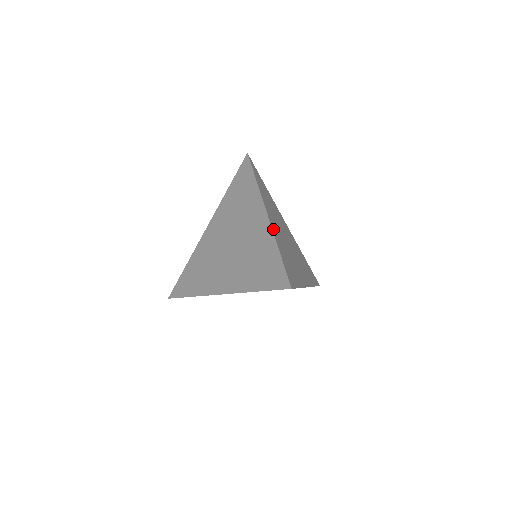
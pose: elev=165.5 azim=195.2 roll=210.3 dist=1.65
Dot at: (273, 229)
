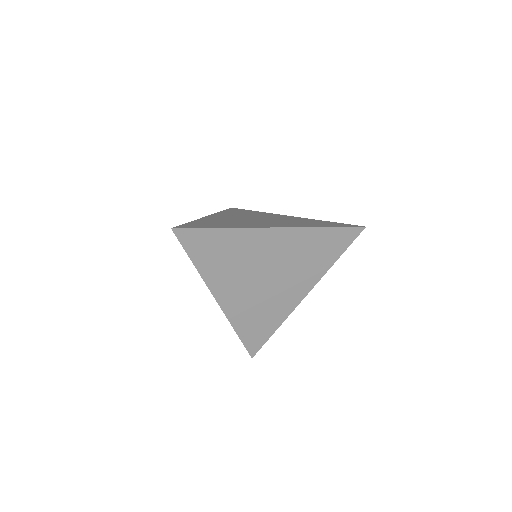
Dot at: occluded
